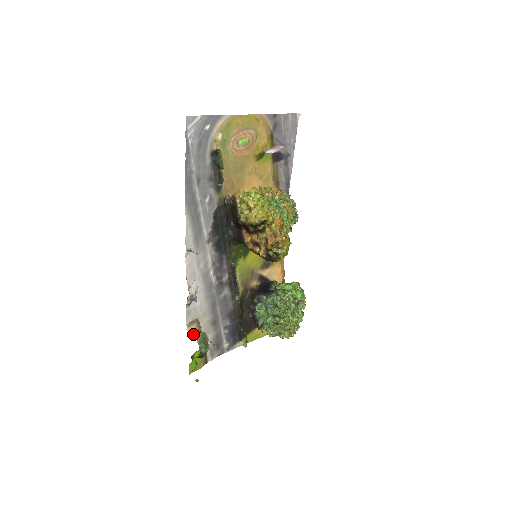
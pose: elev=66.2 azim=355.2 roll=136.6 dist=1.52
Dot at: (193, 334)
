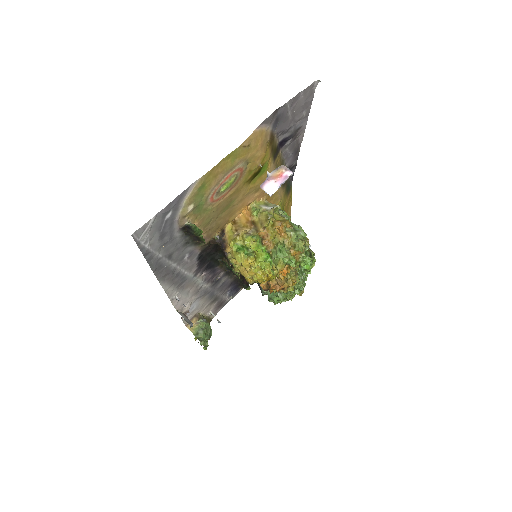
Dot at: (194, 335)
